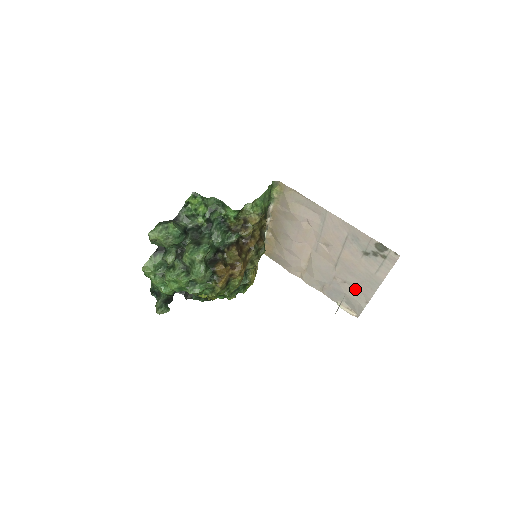
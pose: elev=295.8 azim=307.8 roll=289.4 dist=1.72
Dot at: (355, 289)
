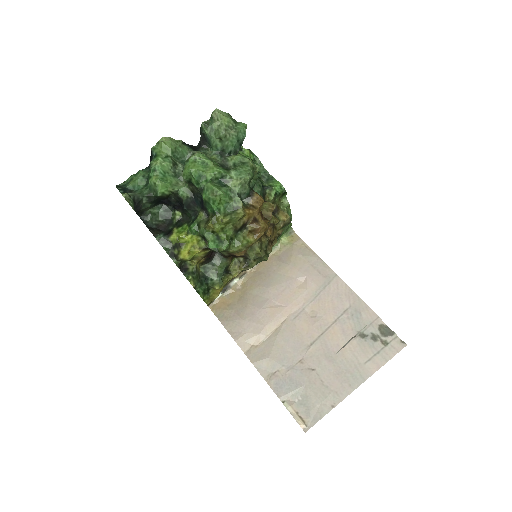
Dot at: (324, 382)
